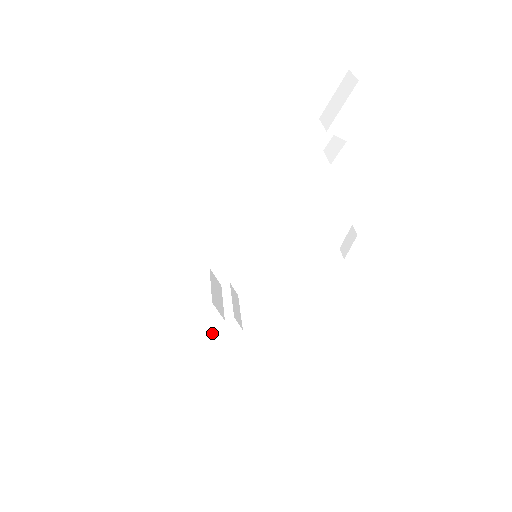
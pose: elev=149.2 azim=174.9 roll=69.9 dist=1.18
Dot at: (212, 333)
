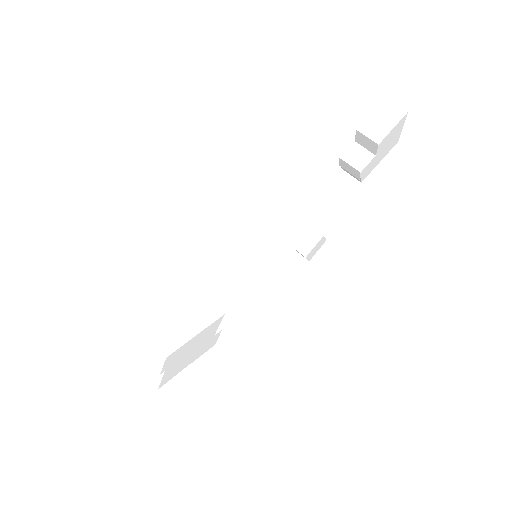
Dot at: (195, 355)
